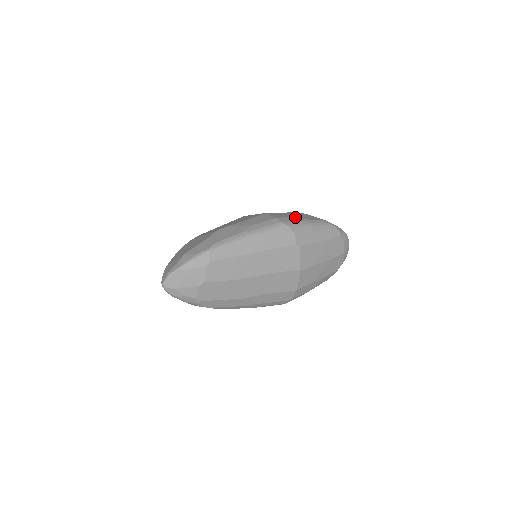
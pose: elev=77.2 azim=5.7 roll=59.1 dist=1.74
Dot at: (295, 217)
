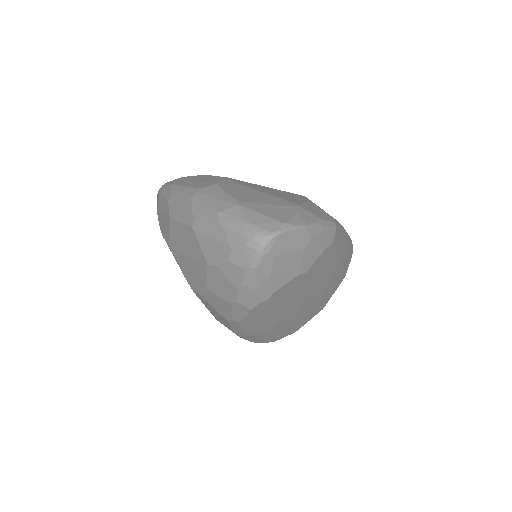
Dot at: occluded
